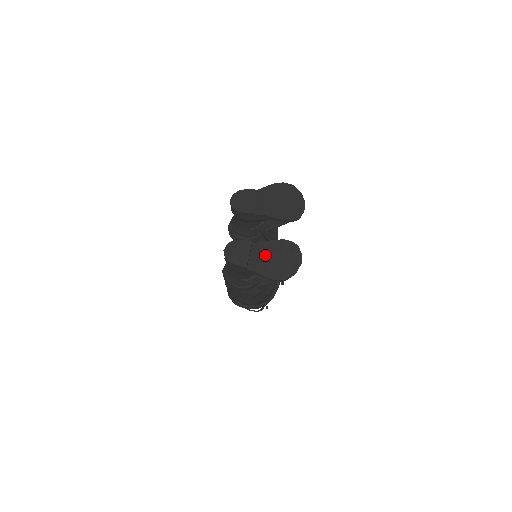
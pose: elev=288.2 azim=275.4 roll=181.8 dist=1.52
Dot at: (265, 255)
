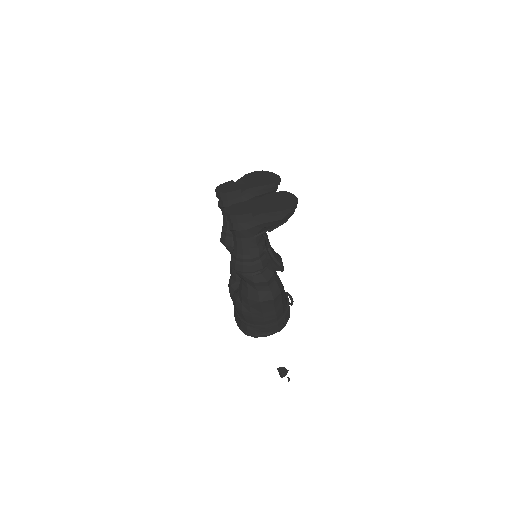
Dot at: (264, 203)
